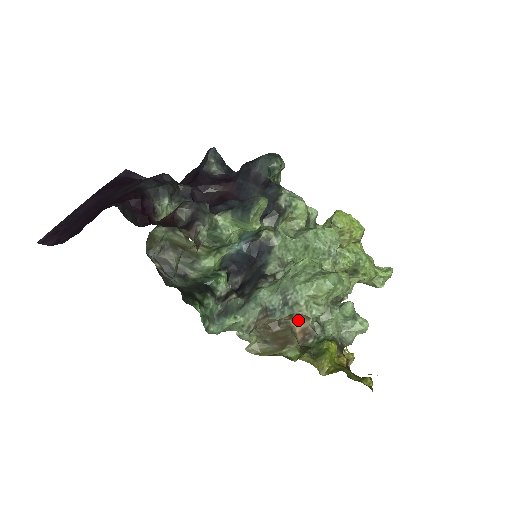
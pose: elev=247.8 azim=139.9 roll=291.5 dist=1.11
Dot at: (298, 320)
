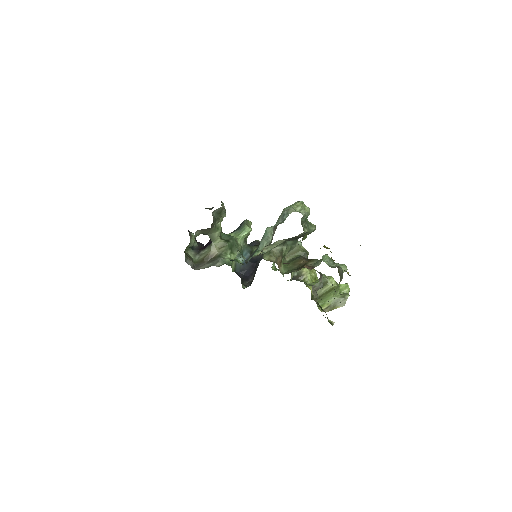
Dot at: occluded
